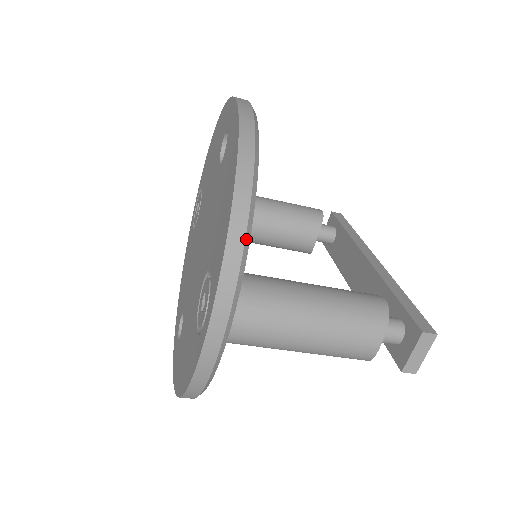
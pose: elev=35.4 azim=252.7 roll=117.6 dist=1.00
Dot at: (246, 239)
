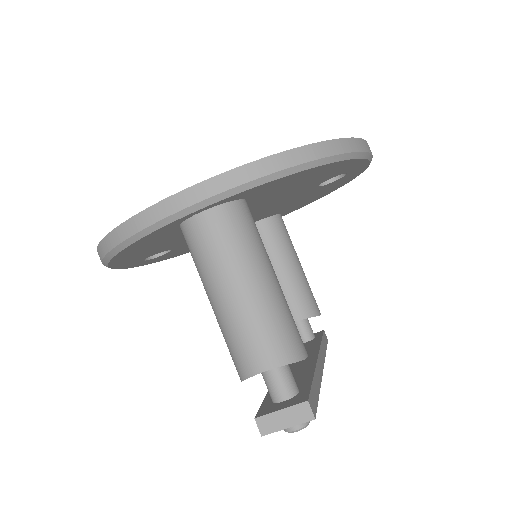
Dot at: (289, 169)
